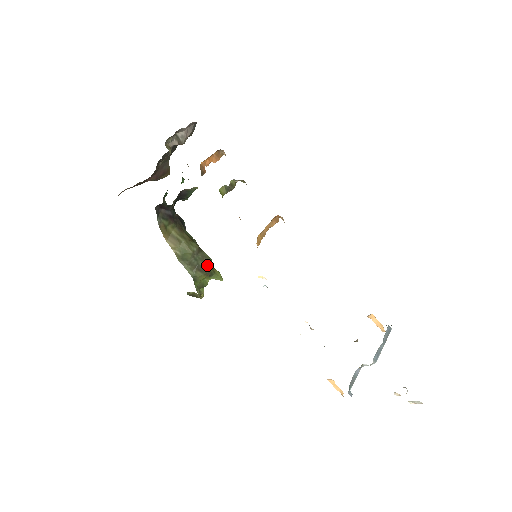
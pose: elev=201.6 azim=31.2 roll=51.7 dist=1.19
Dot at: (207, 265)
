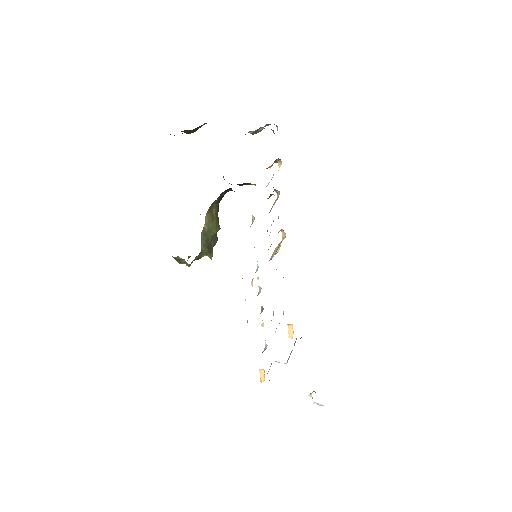
Dot at: (214, 245)
